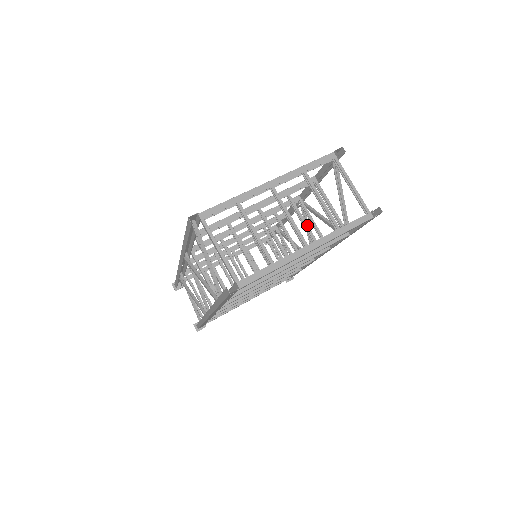
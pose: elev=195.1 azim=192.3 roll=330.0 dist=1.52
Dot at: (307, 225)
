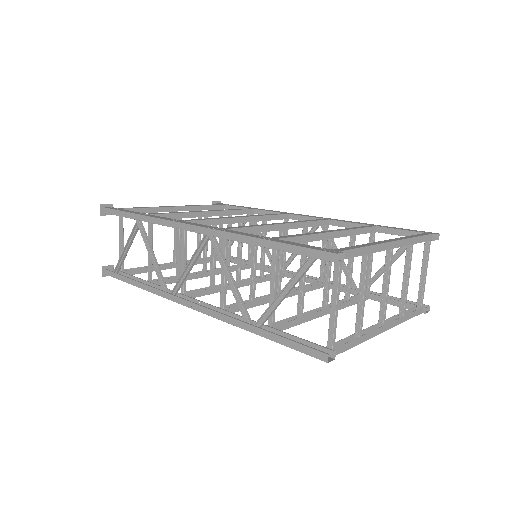
Dot at: occluded
